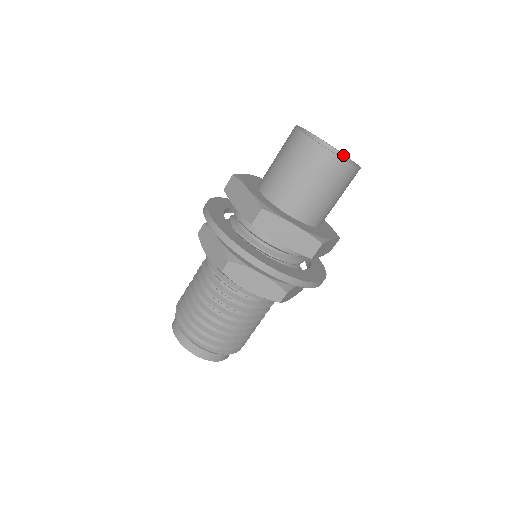
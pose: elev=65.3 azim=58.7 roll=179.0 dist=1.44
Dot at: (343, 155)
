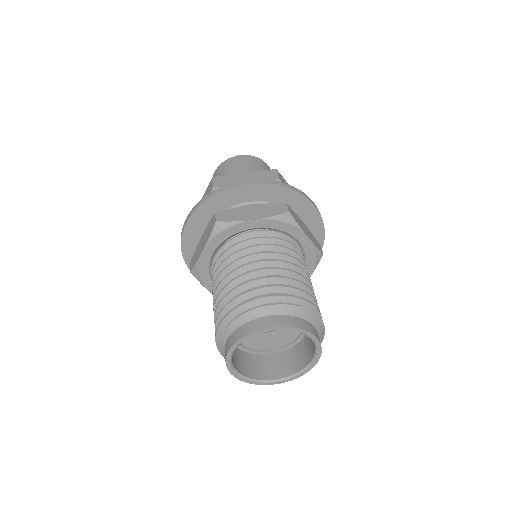
Dot at: occluded
